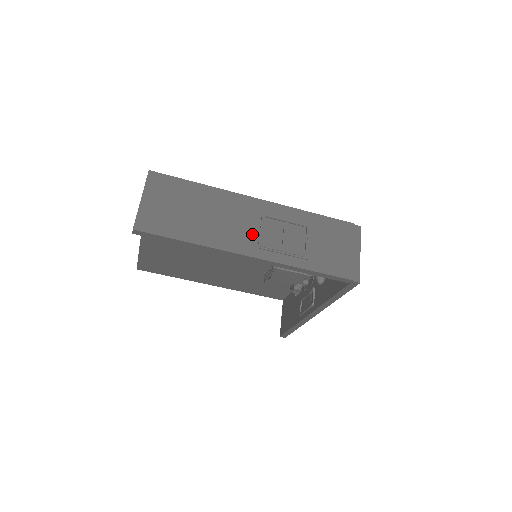
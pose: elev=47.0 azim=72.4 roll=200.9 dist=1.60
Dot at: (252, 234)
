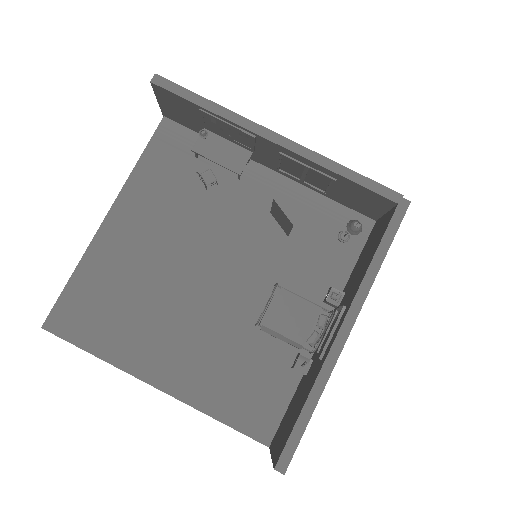
Dot at: occluded
